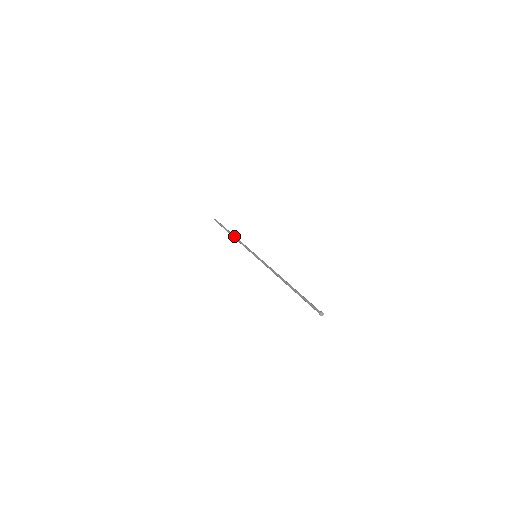
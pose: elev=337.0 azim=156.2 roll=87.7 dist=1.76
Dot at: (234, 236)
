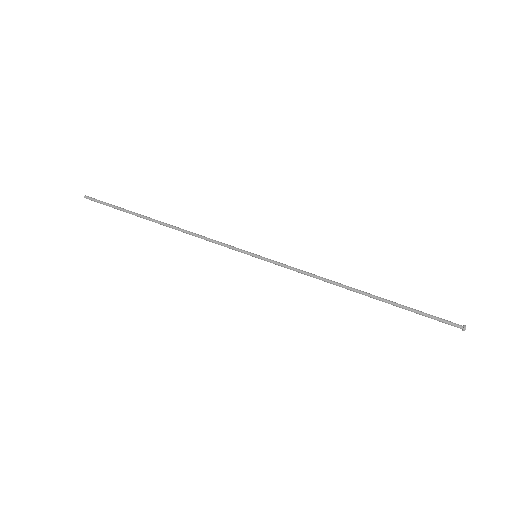
Dot at: occluded
